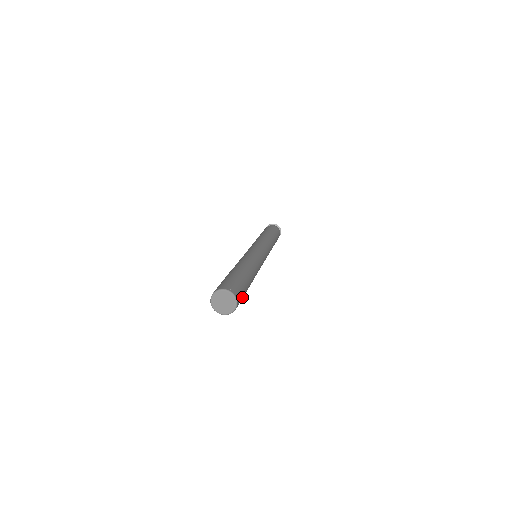
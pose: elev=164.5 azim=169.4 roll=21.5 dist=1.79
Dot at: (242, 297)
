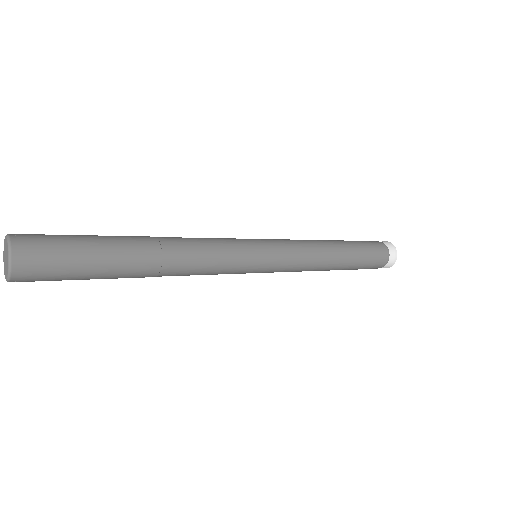
Dot at: (60, 267)
